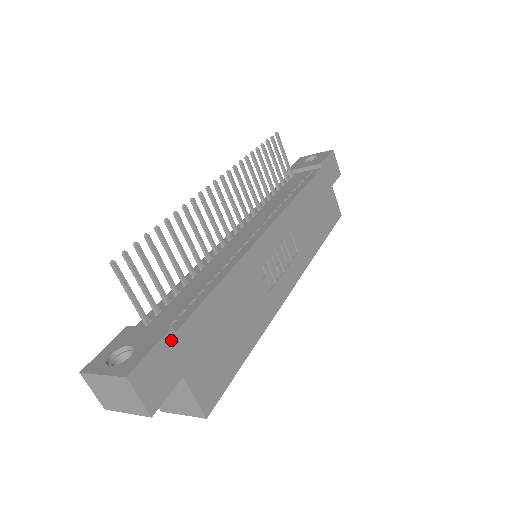
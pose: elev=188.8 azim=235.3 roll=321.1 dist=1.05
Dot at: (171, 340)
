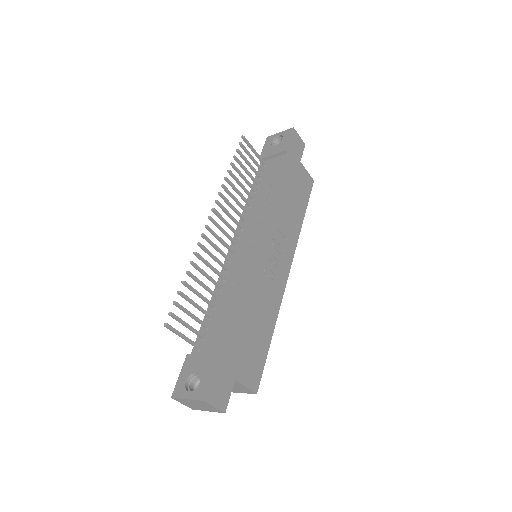
Dot at: (221, 363)
